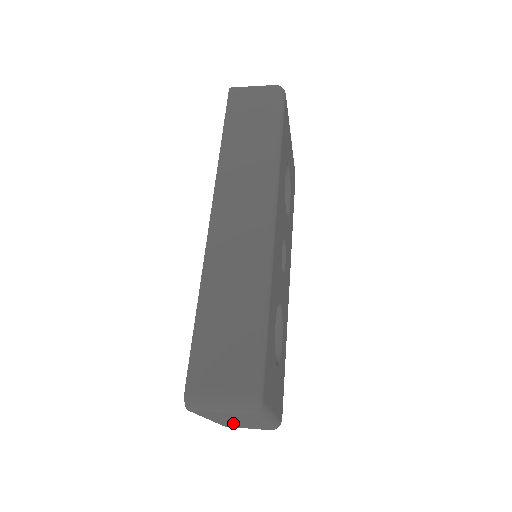
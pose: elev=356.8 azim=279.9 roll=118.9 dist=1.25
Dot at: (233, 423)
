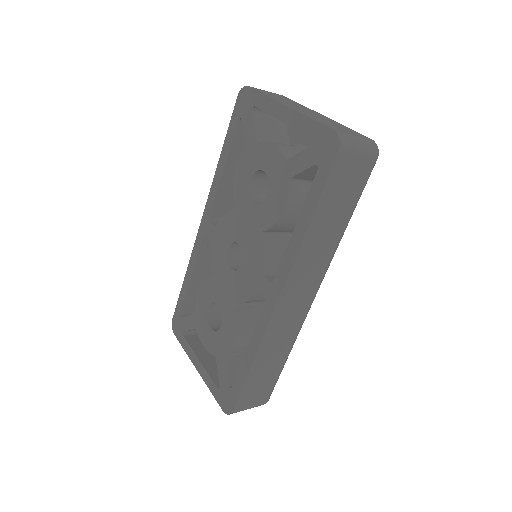
Dot at: occluded
